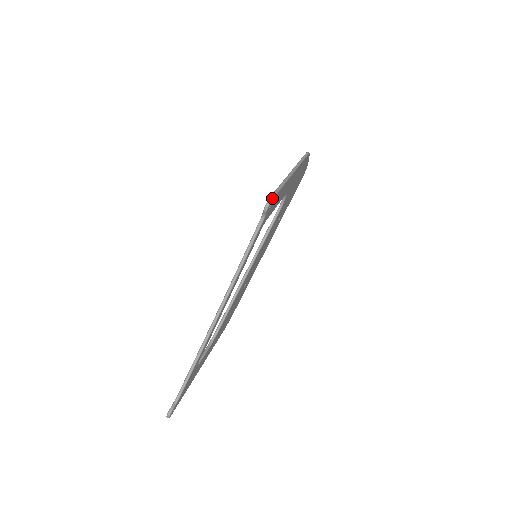
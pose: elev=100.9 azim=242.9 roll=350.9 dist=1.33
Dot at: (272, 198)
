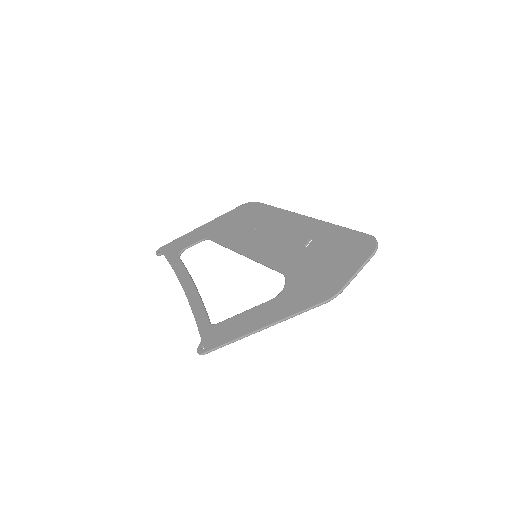
Dot at: occluded
